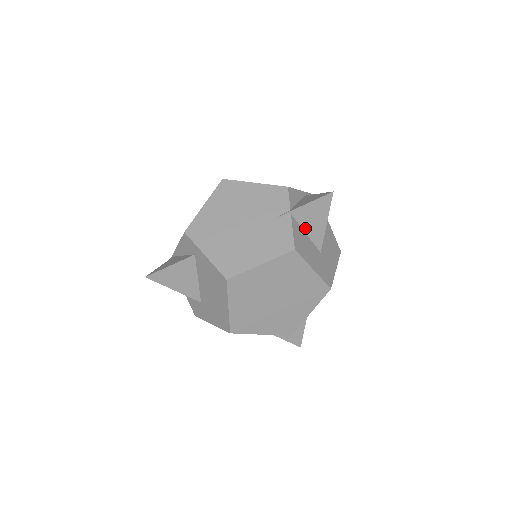
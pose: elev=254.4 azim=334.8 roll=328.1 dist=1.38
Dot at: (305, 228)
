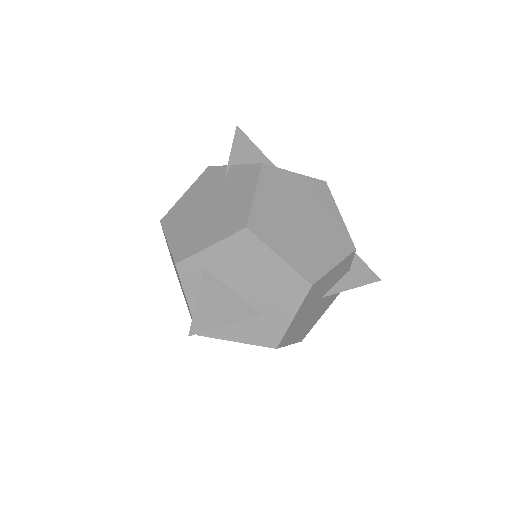
Dot at: occluded
